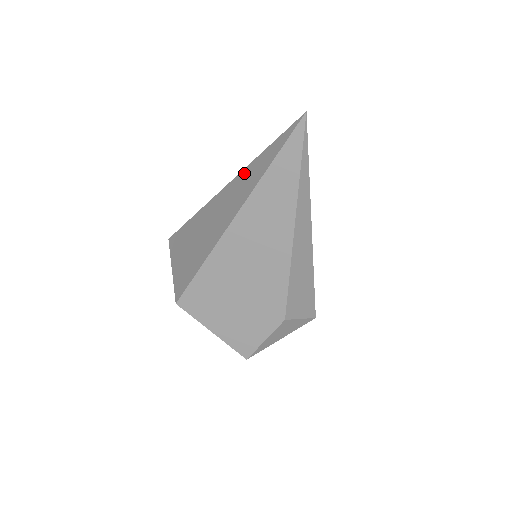
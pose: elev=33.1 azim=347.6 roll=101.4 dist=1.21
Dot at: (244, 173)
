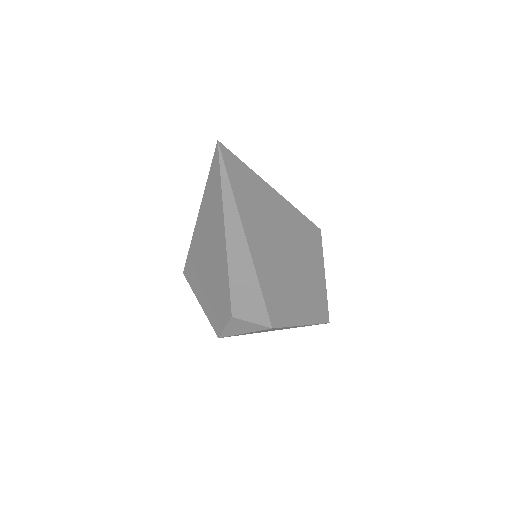
Dot at: occluded
